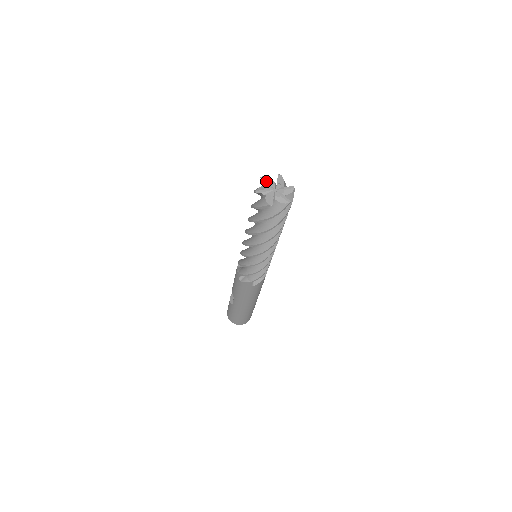
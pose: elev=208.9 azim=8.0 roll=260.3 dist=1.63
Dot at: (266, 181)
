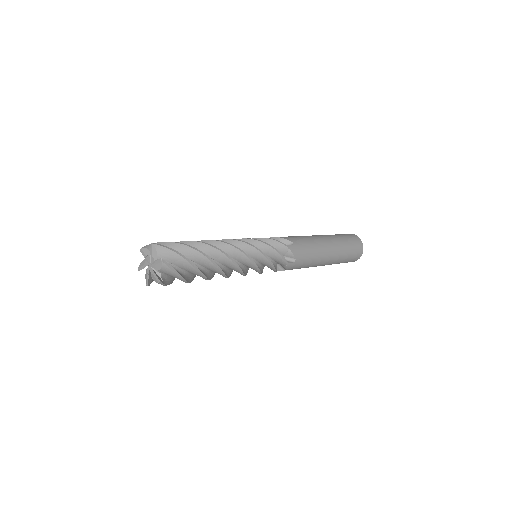
Dot at: (143, 254)
